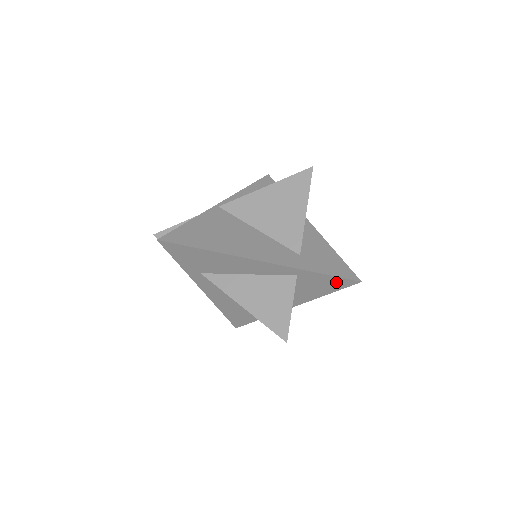
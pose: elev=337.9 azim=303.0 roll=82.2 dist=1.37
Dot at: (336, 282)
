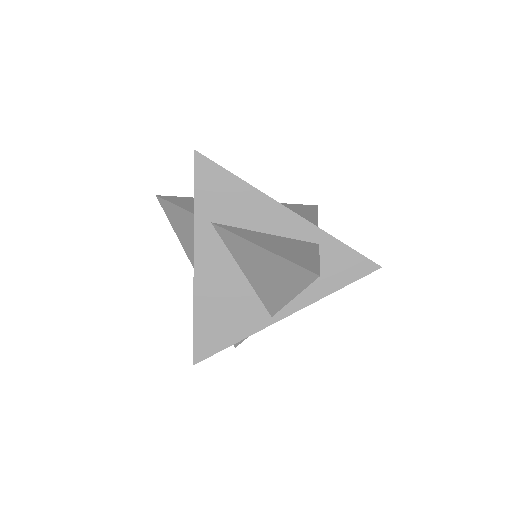
Dot at: (356, 264)
